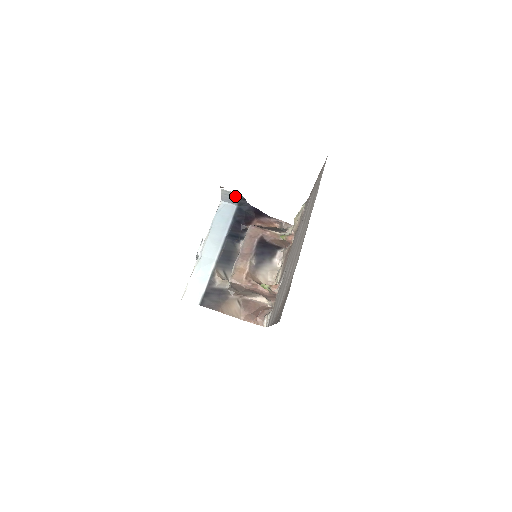
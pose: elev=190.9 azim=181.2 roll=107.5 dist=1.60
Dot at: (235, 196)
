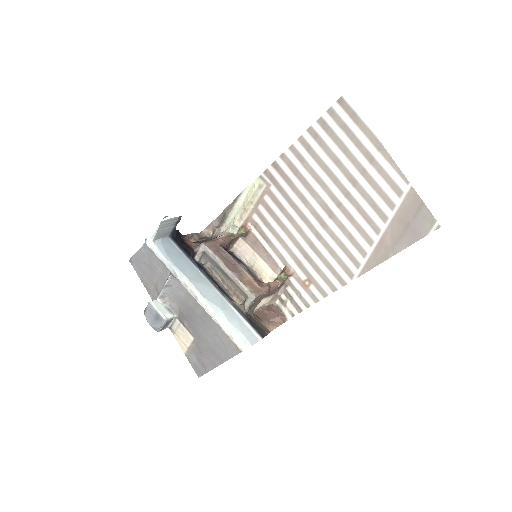
Dot at: (173, 222)
